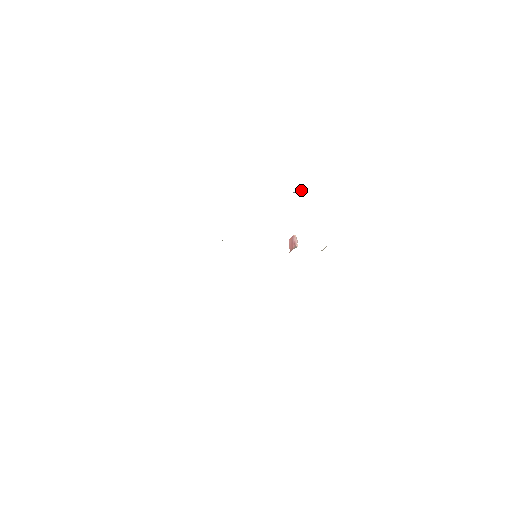
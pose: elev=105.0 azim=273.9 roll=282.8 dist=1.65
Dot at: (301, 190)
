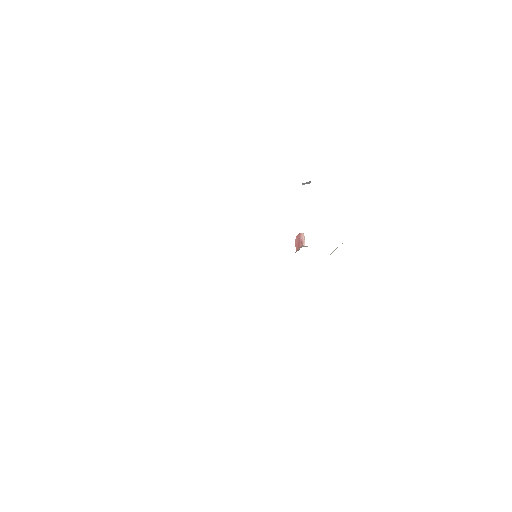
Dot at: occluded
